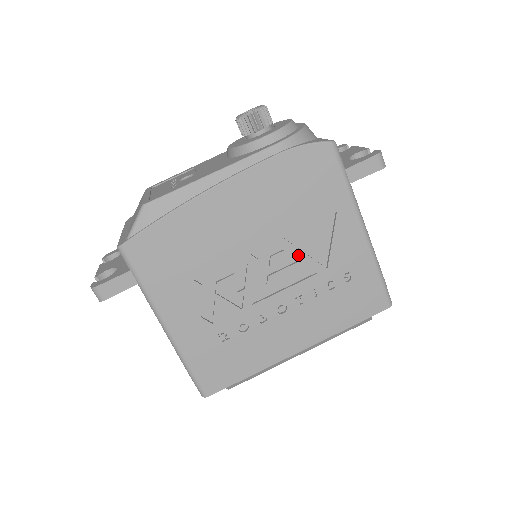
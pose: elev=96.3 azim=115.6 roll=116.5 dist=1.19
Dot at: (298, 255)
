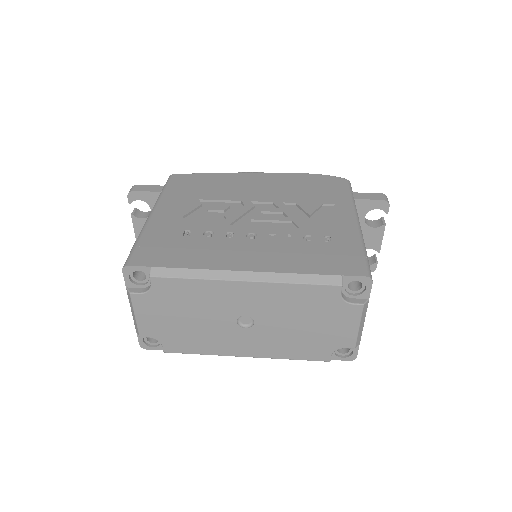
Dot at: (289, 214)
